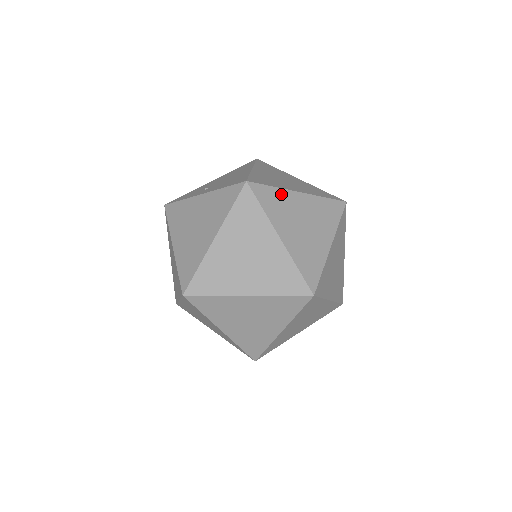
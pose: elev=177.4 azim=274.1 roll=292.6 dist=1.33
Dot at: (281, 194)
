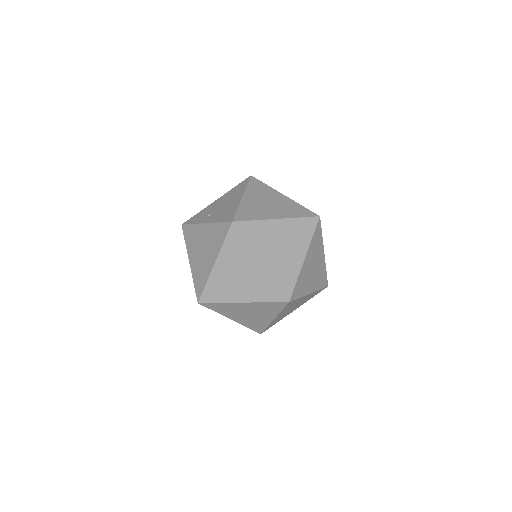
Dot at: (262, 225)
